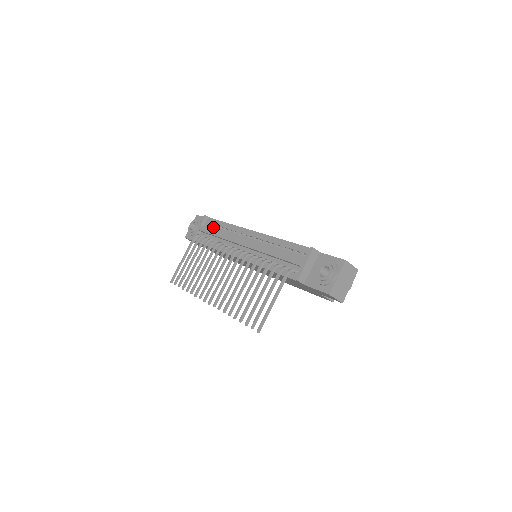
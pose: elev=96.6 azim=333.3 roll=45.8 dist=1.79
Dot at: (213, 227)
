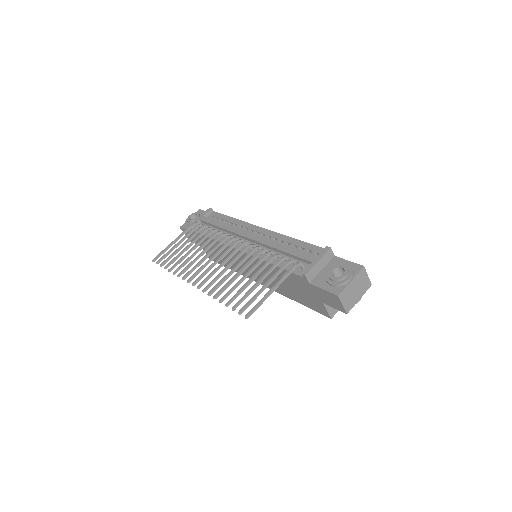
Dot at: (216, 220)
